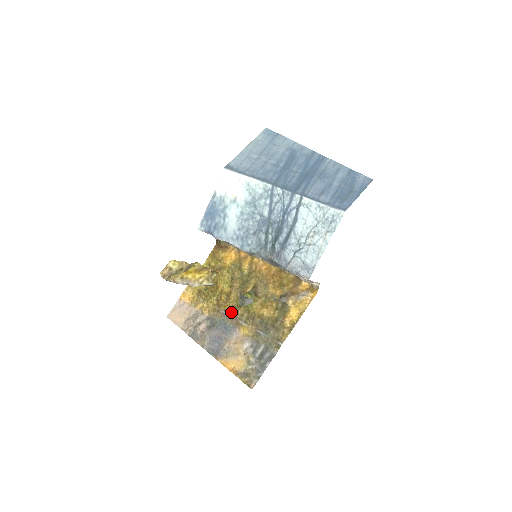
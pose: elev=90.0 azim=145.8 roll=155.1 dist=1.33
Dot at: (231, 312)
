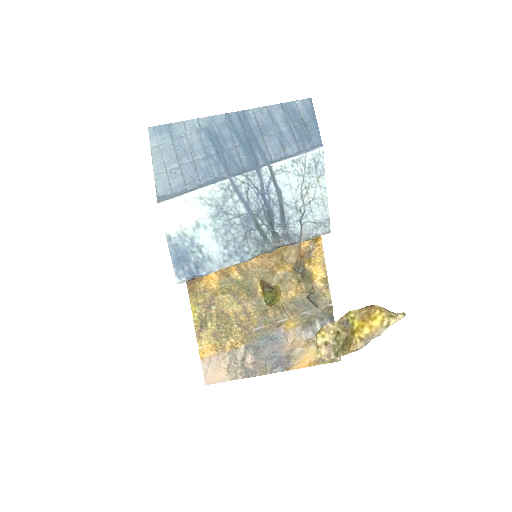
Dot at: (263, 323)
